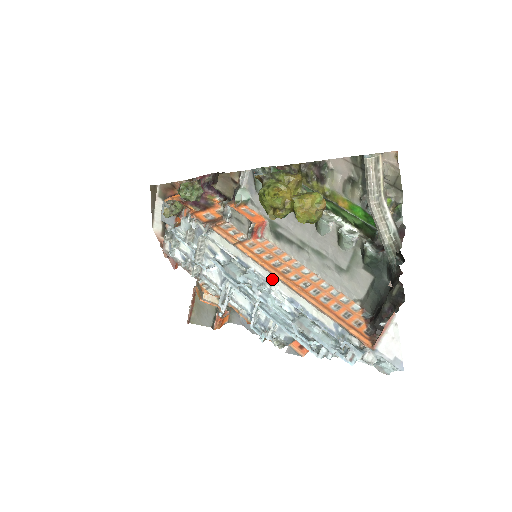
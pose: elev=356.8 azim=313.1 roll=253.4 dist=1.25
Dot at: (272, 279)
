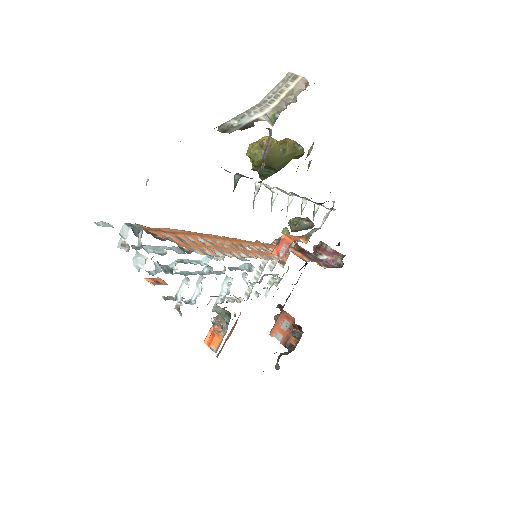
Dot at: occluded
